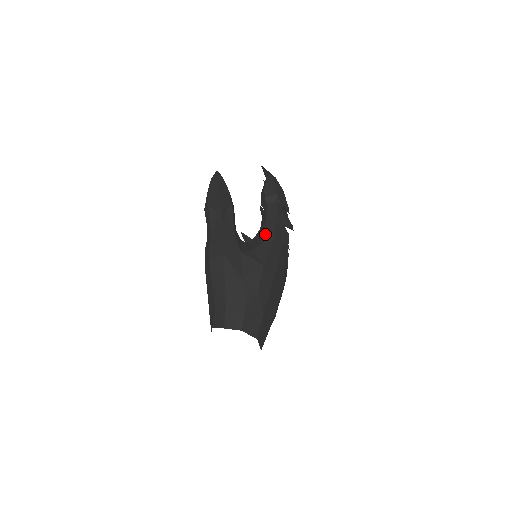
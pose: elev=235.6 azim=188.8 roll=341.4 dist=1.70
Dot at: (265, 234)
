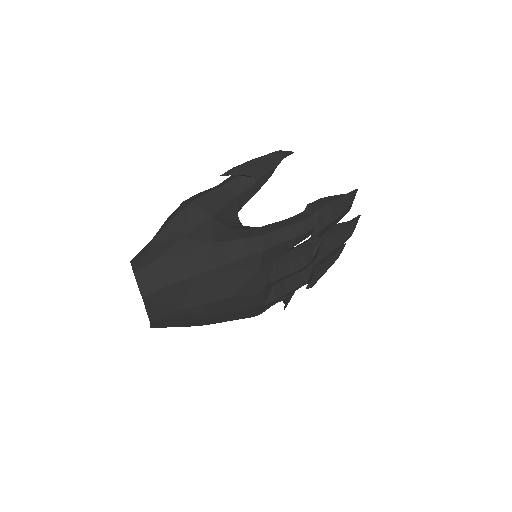
Dot at: (259, 227)
